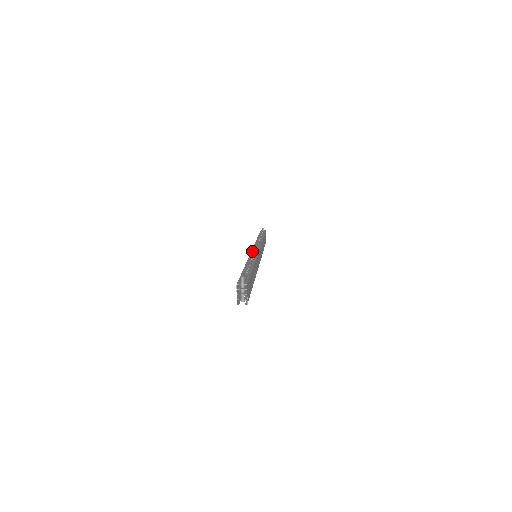
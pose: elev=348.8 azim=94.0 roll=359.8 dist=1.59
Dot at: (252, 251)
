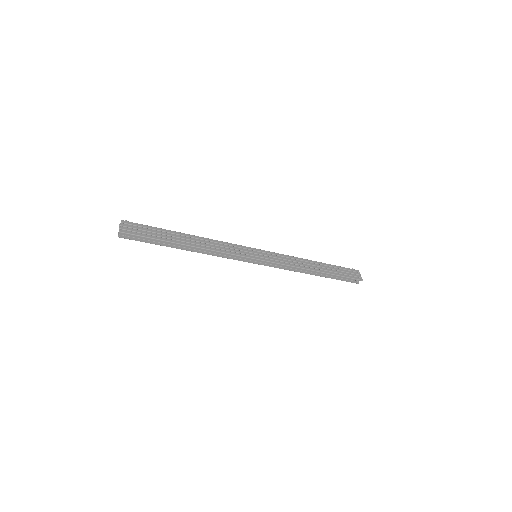
Dot at: occluded
